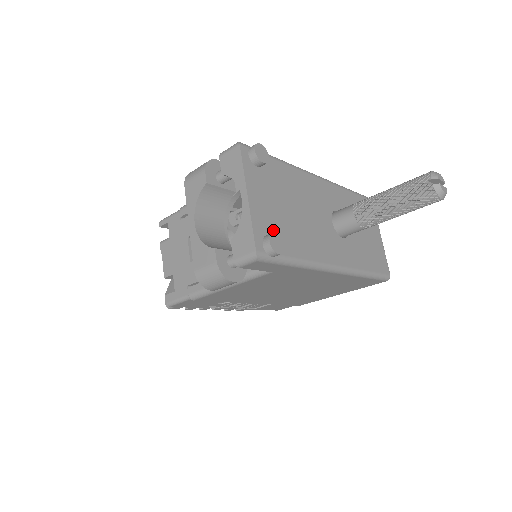
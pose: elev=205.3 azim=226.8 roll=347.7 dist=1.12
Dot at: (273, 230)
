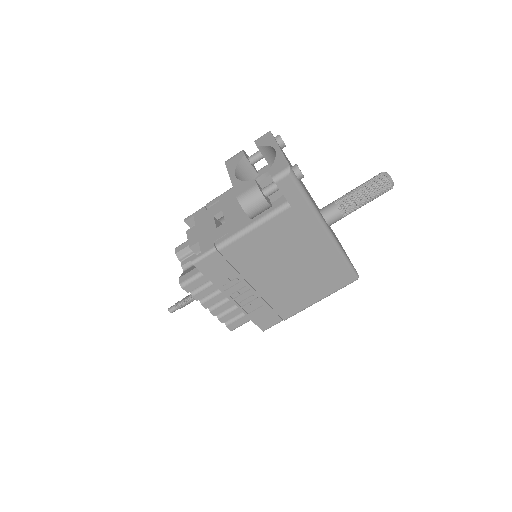
Dot at: occluded
